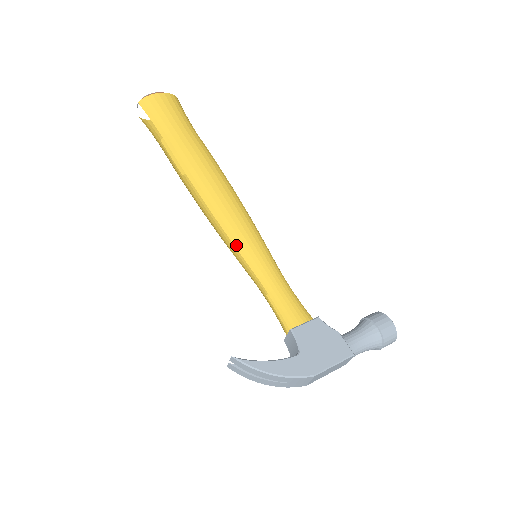
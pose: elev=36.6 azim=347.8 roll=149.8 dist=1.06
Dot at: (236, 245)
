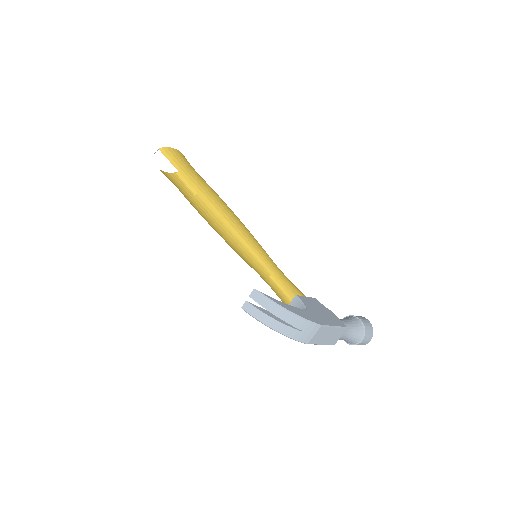
Dot at: (243, 241)
